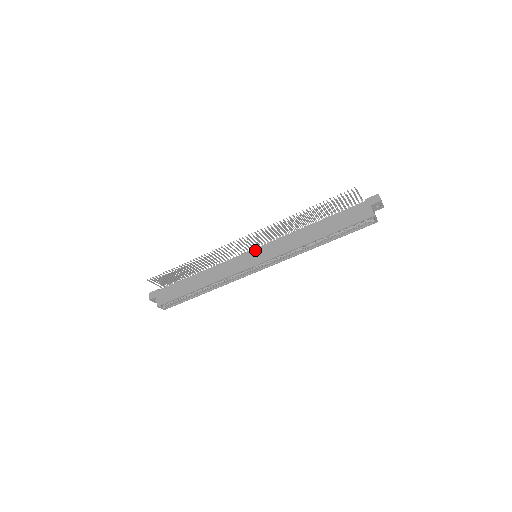
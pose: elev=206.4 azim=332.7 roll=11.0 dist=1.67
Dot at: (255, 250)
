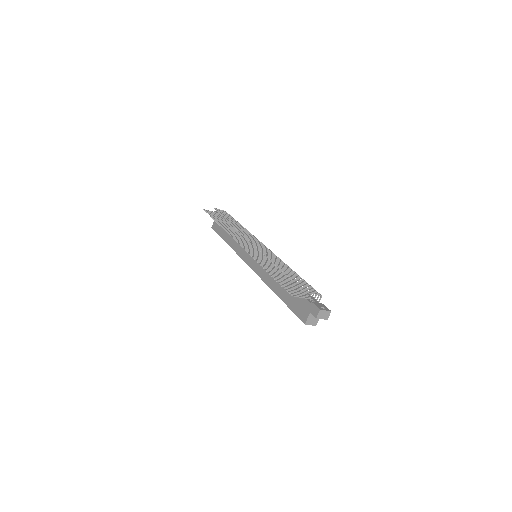
Dot at: occluded
